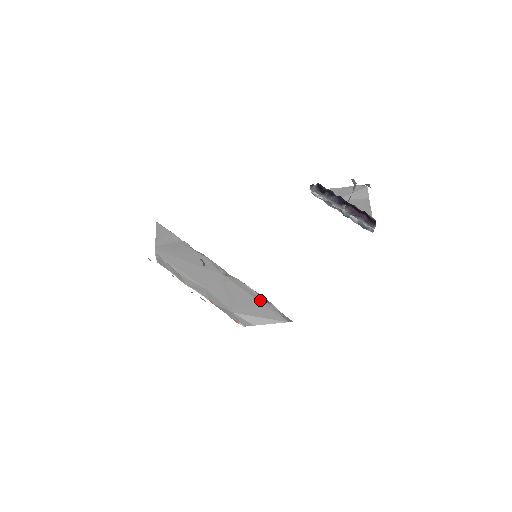
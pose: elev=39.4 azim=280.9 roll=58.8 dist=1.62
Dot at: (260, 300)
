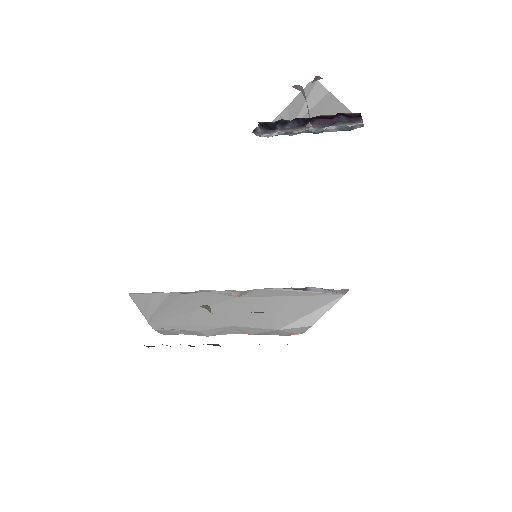
Dot at: (297, 294)
